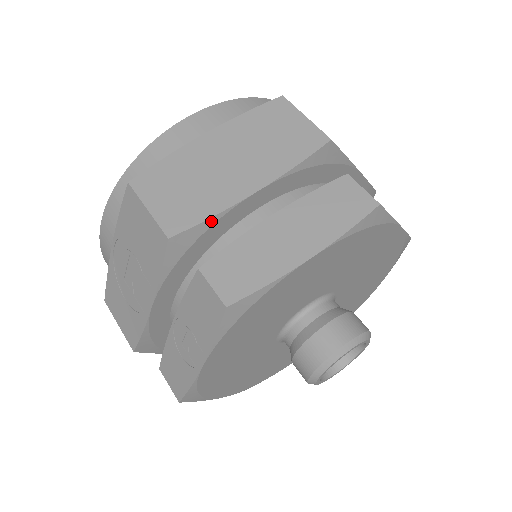
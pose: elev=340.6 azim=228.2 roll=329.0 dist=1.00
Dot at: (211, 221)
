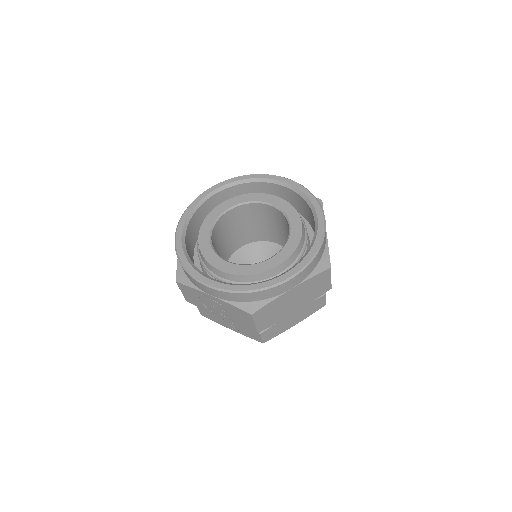
Dot at: (274, 323)
